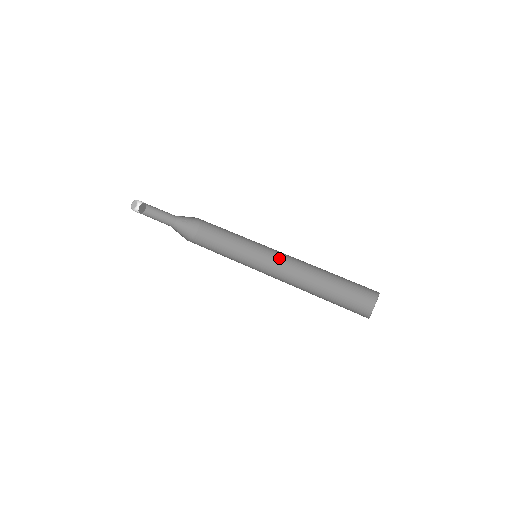
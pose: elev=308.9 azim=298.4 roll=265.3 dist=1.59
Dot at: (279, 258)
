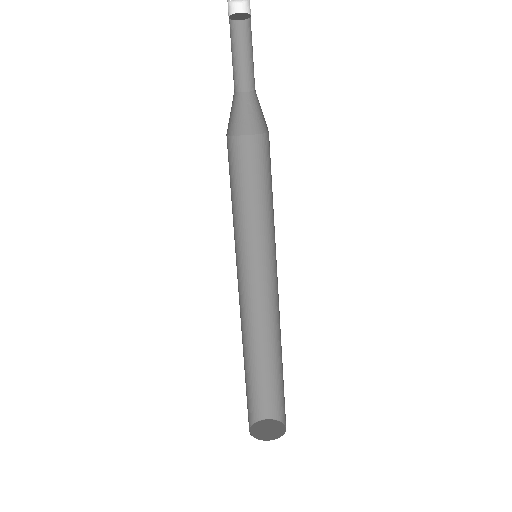
Dot at: (262, 281)
